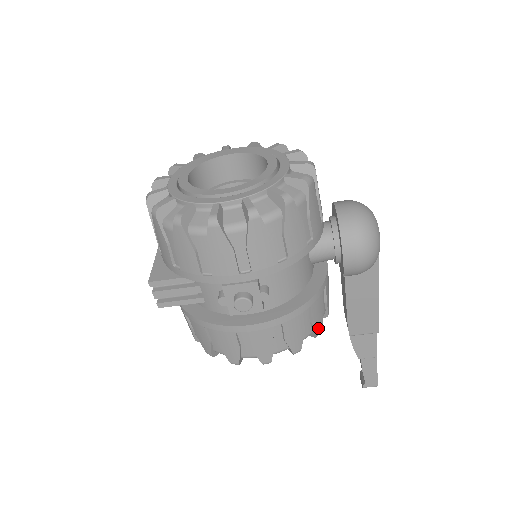
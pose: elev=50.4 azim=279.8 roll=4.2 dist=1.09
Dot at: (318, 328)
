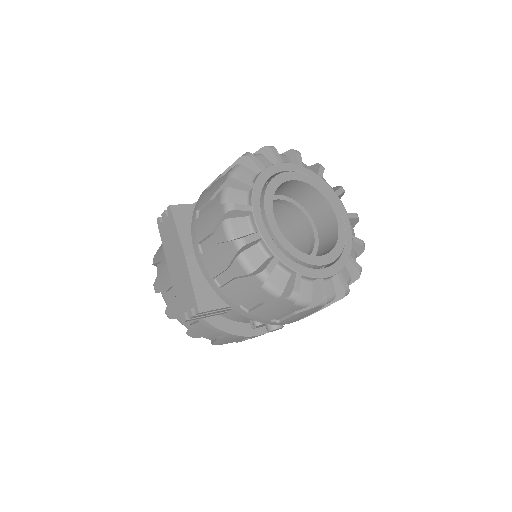
Dot at: occluded
